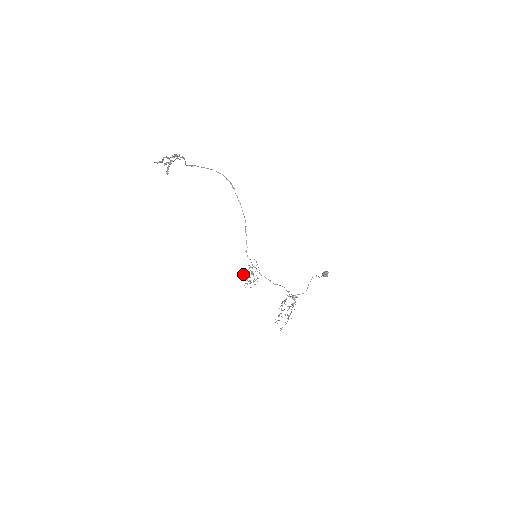
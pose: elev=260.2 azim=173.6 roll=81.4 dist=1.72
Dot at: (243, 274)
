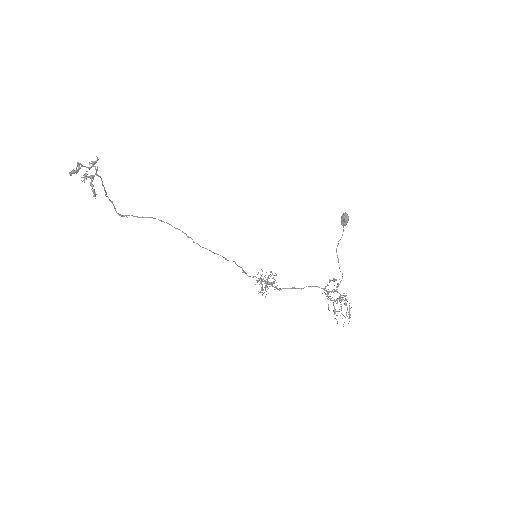
Dot at: occluded
